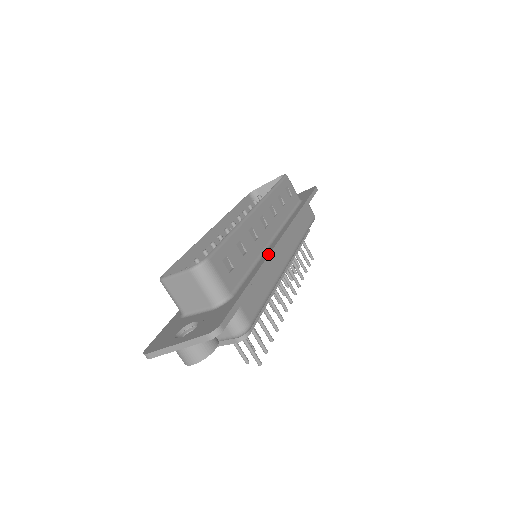
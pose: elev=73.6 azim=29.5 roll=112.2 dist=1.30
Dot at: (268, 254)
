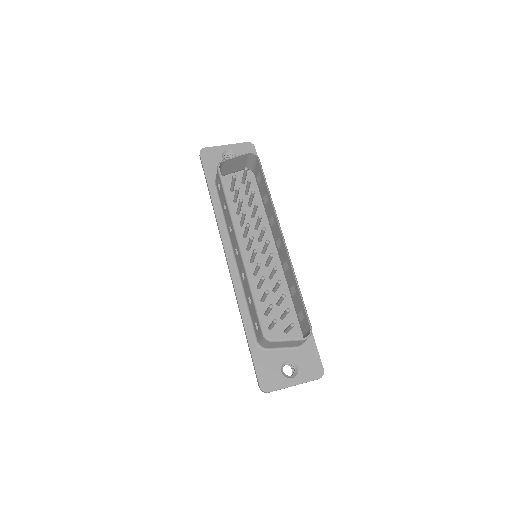
Dot at: occluded
